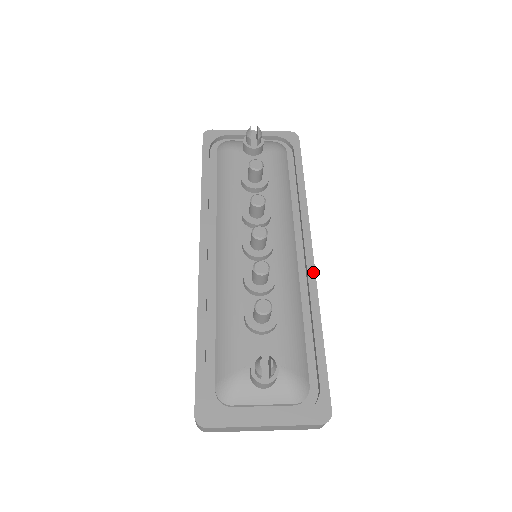
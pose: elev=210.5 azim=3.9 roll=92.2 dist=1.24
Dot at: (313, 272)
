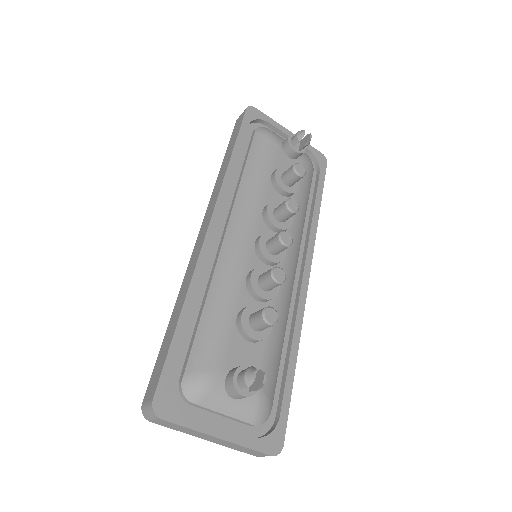
Dot at: (304, 298)
